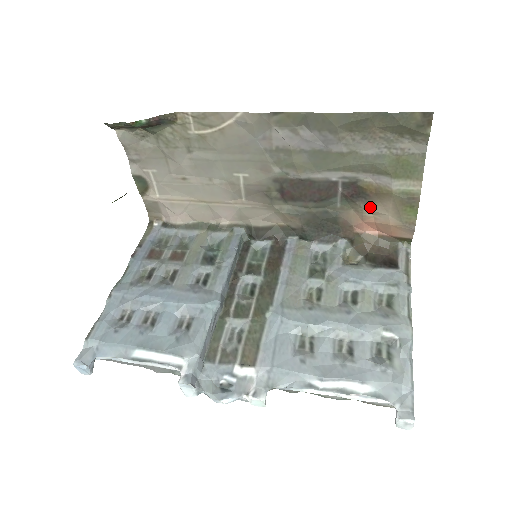
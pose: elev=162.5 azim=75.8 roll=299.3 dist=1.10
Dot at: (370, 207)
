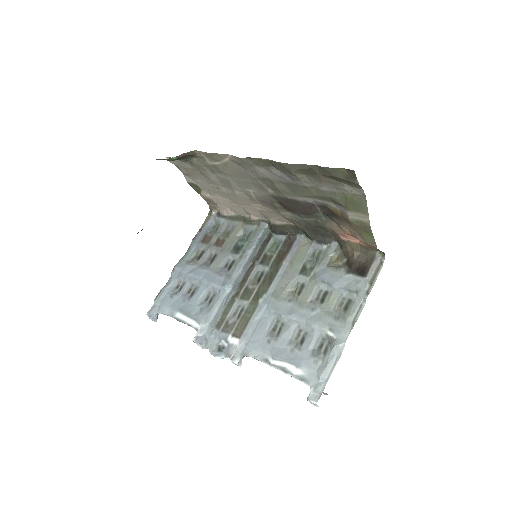
Dot at: (343, 225)
